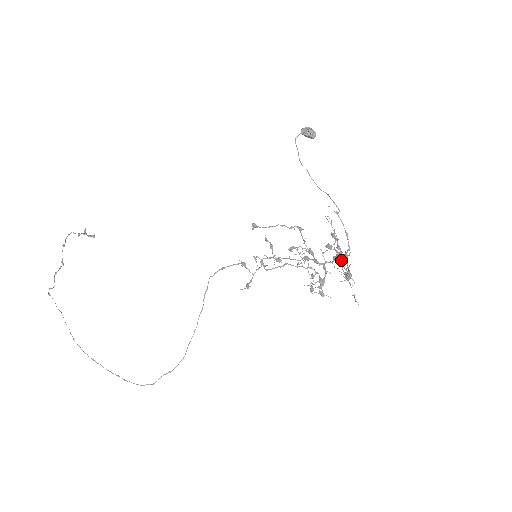
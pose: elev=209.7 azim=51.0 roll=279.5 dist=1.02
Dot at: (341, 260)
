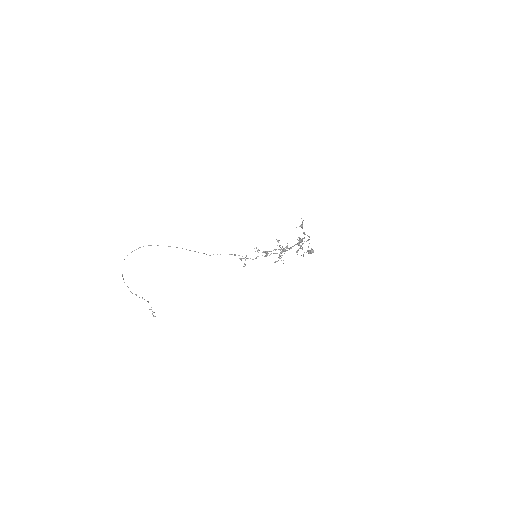
Dot at: occluded
